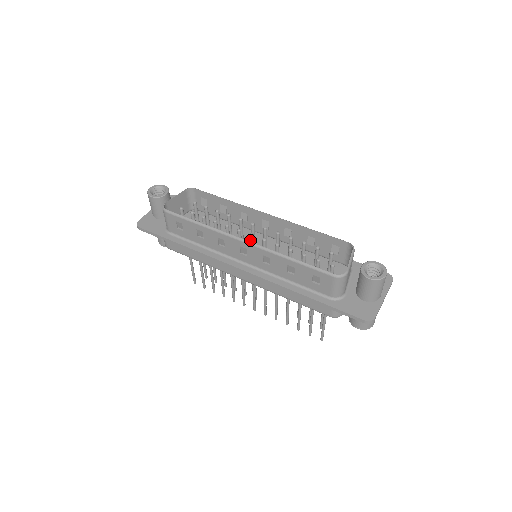
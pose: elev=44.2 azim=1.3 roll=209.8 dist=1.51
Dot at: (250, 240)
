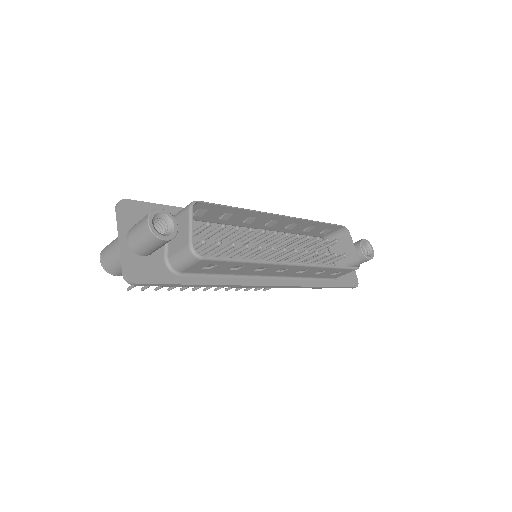
Dot at: occluded
